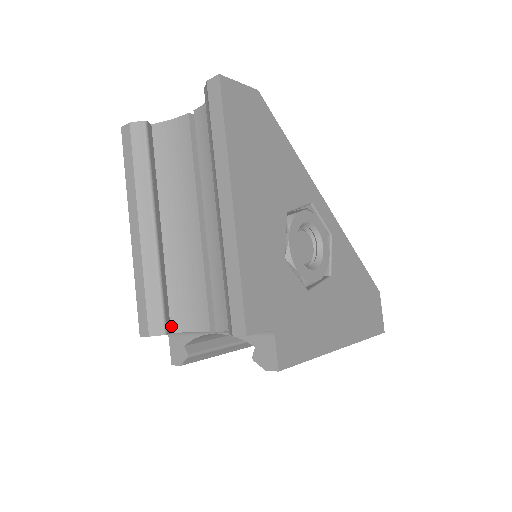
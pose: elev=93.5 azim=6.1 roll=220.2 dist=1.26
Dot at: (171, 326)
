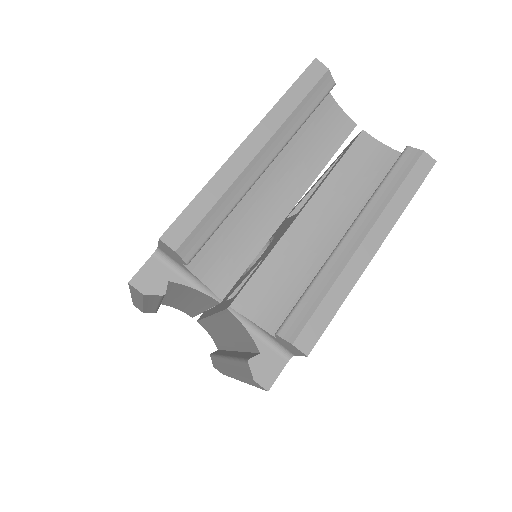
Dot at: occluded
